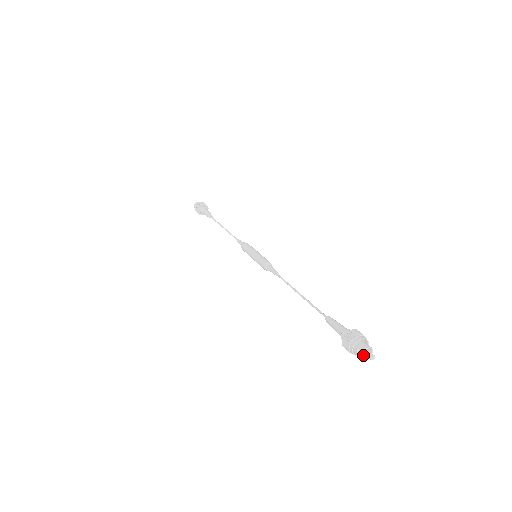
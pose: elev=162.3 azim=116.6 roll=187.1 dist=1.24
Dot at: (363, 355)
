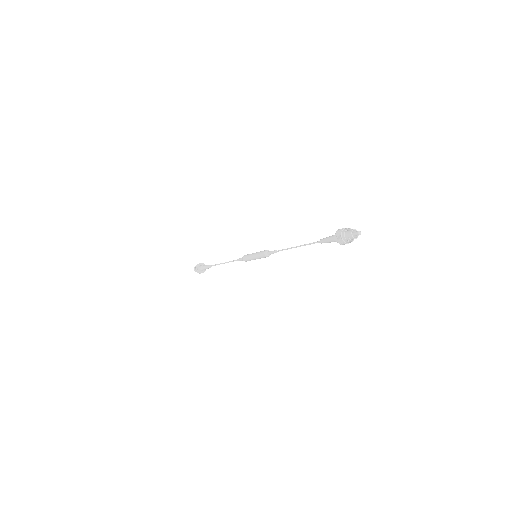
Dot at: (355, 237)
